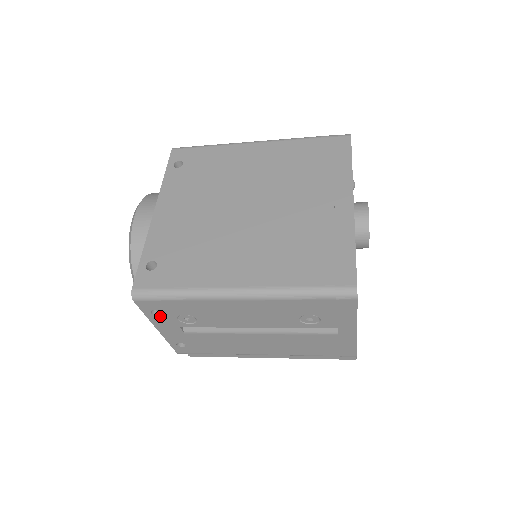
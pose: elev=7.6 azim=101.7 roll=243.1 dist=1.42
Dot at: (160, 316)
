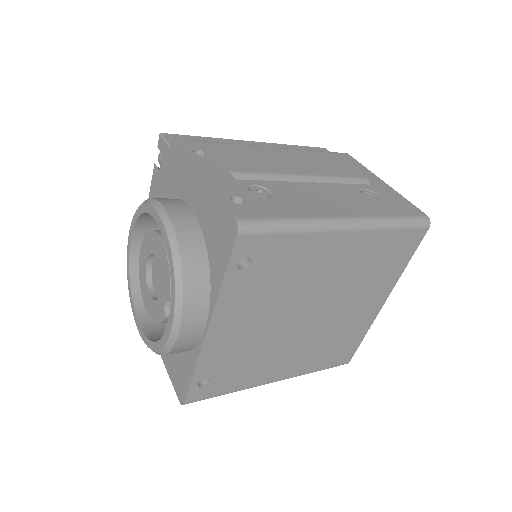
Dot at: occluded
